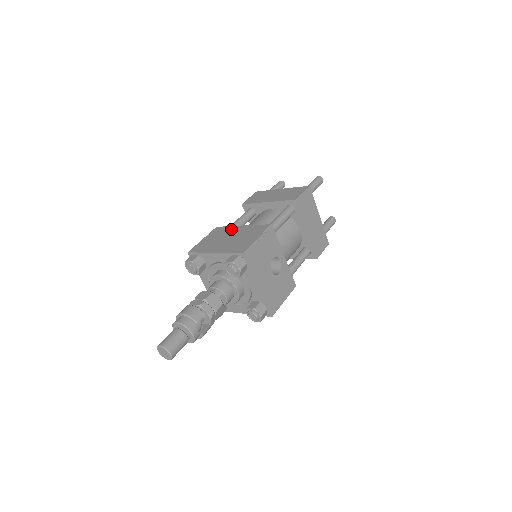
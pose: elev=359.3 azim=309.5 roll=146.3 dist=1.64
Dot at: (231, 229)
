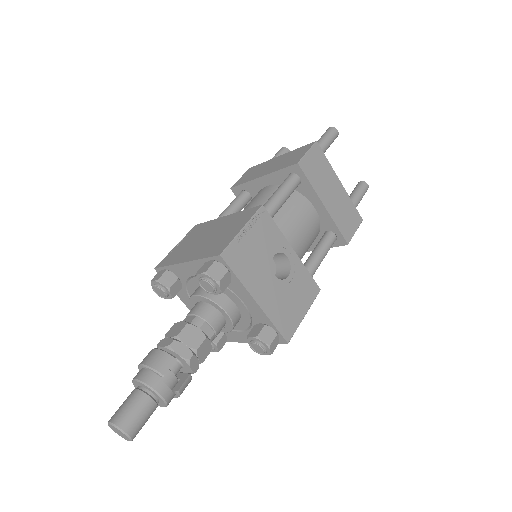
Dot at: (211, 224)
